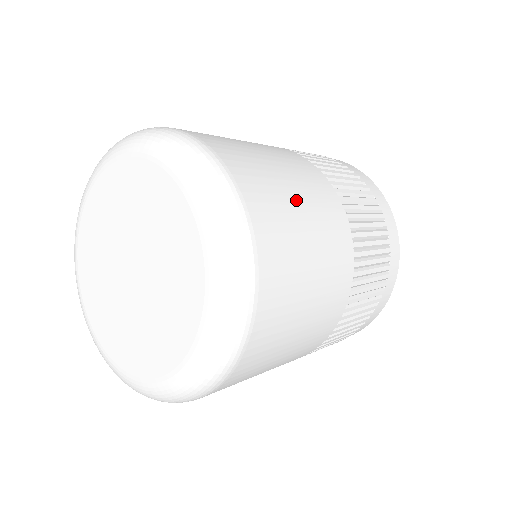
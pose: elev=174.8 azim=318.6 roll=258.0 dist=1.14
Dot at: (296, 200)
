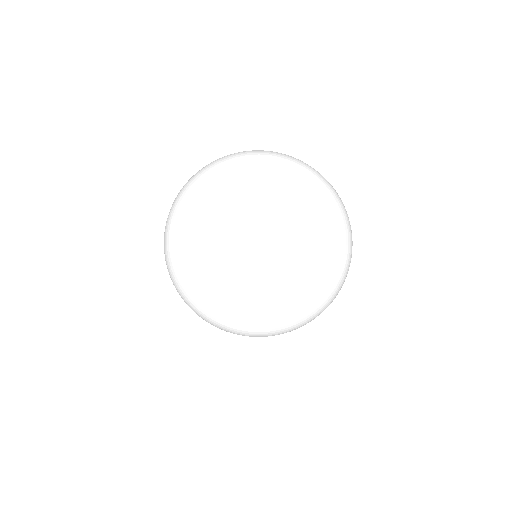
Dot at: occluded
